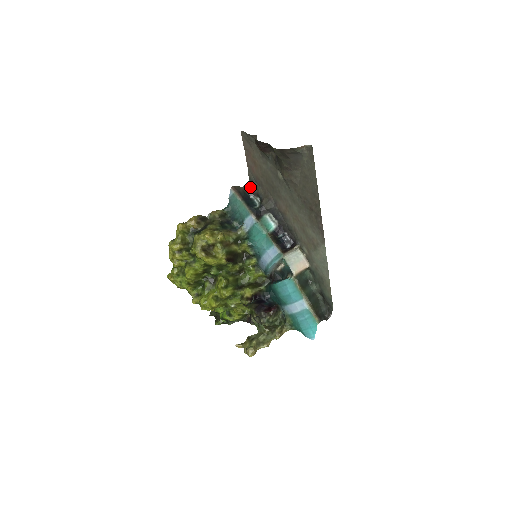
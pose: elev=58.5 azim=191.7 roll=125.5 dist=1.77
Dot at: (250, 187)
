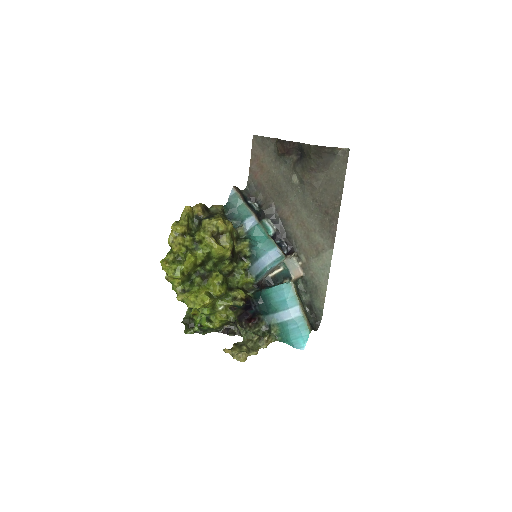
Dot at: (248, 192)
